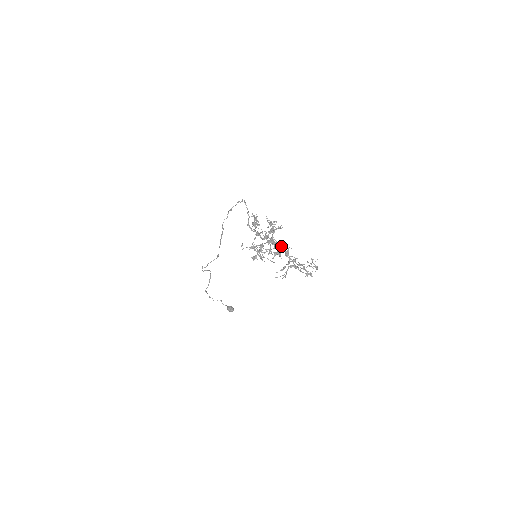
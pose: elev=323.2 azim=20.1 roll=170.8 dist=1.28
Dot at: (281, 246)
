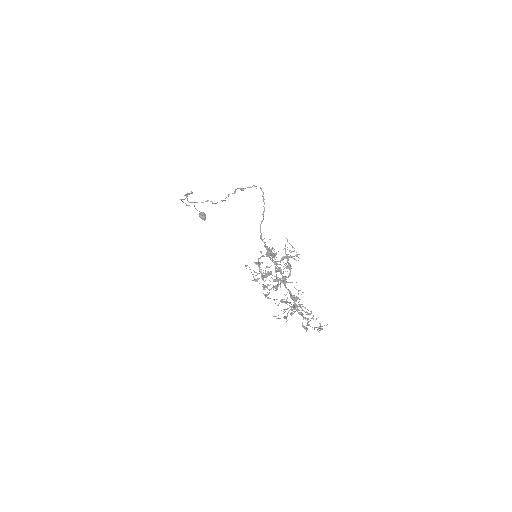
Dot at: occluded
